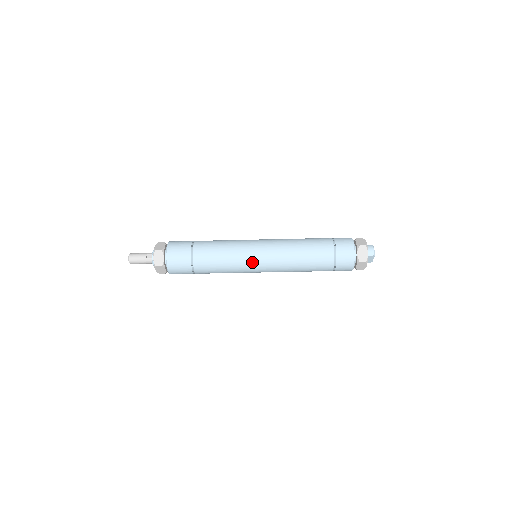
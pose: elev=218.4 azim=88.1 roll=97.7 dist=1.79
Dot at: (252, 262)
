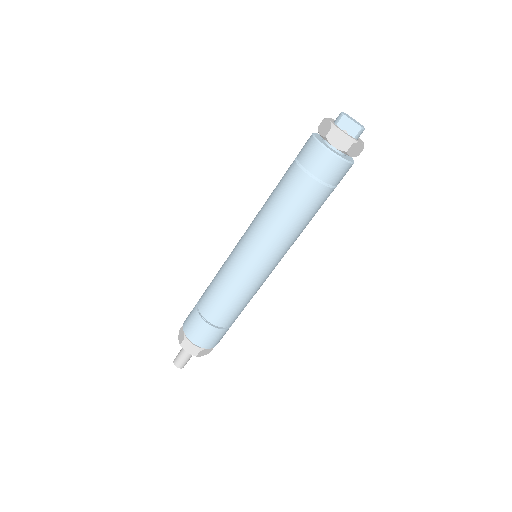
Dot at: (237, 258)
